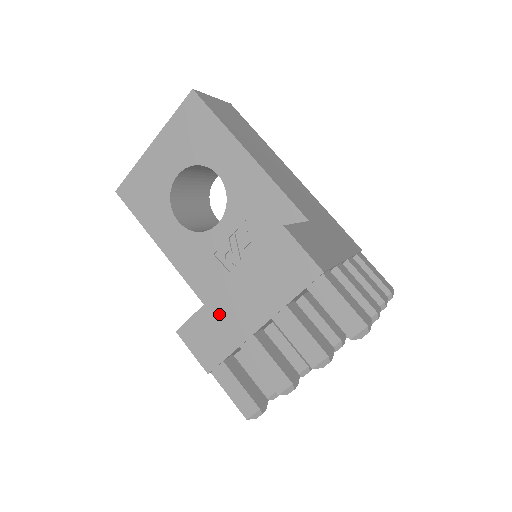
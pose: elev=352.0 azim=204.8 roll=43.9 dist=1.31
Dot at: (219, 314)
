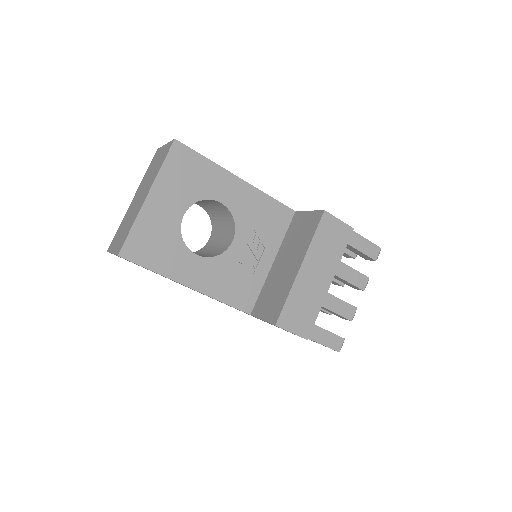
Dot at: (303, 292)
